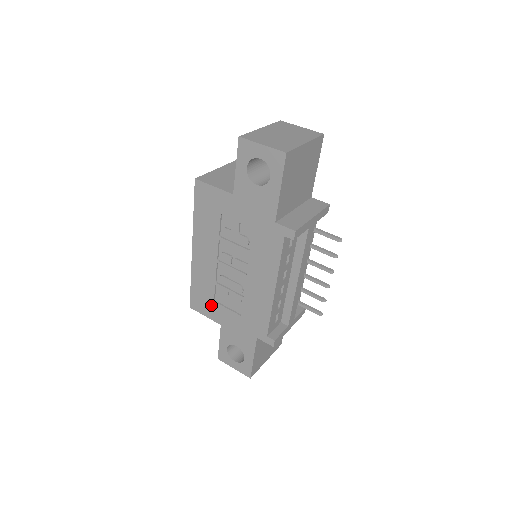
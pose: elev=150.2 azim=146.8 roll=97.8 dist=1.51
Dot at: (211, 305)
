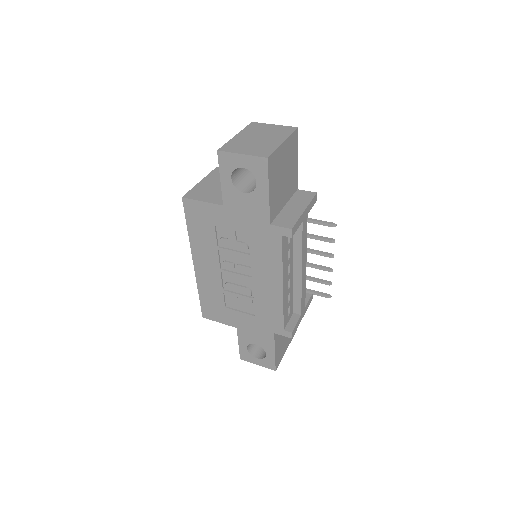
Dot at: (223, 311)
